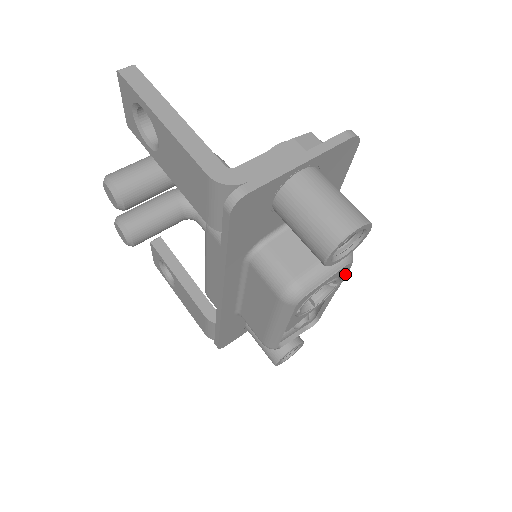
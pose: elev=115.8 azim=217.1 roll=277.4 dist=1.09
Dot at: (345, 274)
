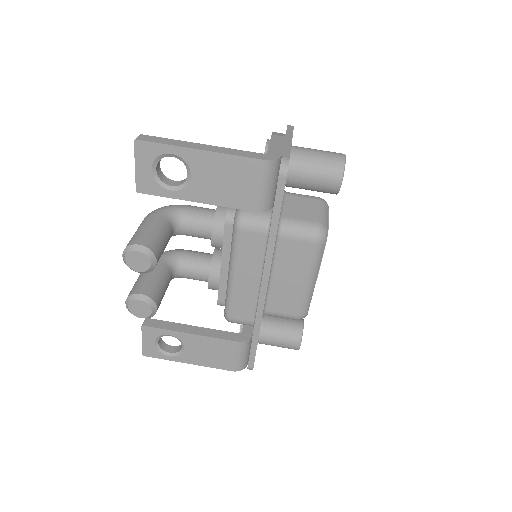
Dot at: occluded
